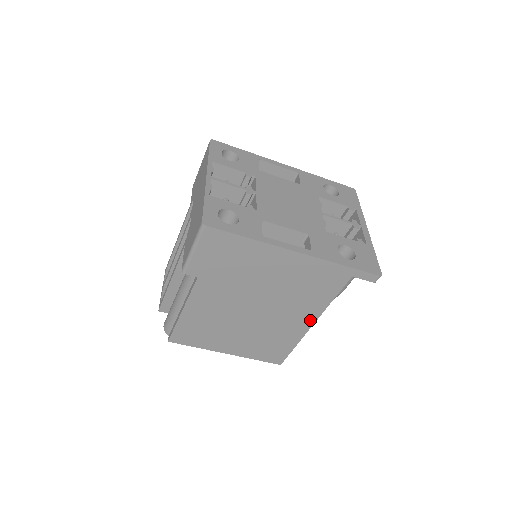
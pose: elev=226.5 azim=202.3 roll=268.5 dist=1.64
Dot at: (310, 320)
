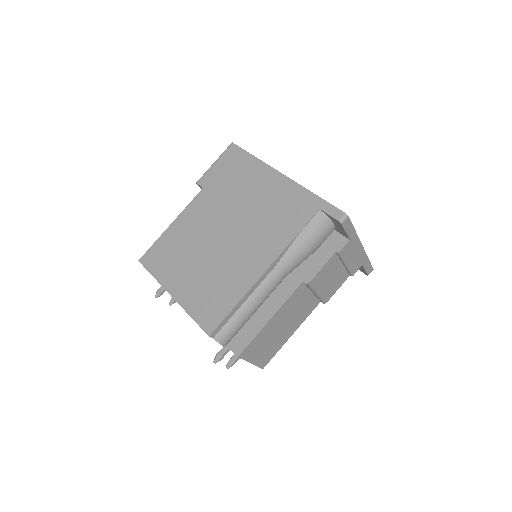
Dot at: (265, 263)
